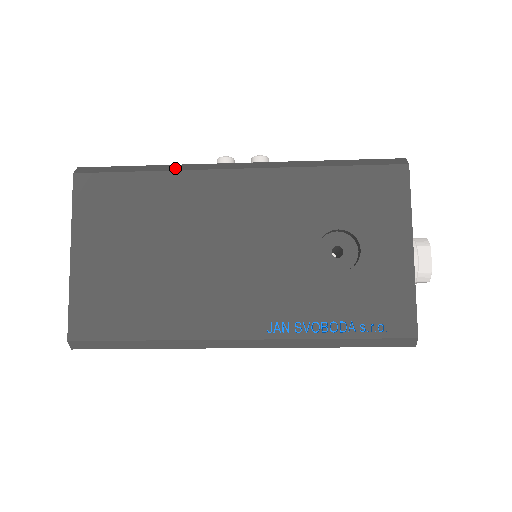
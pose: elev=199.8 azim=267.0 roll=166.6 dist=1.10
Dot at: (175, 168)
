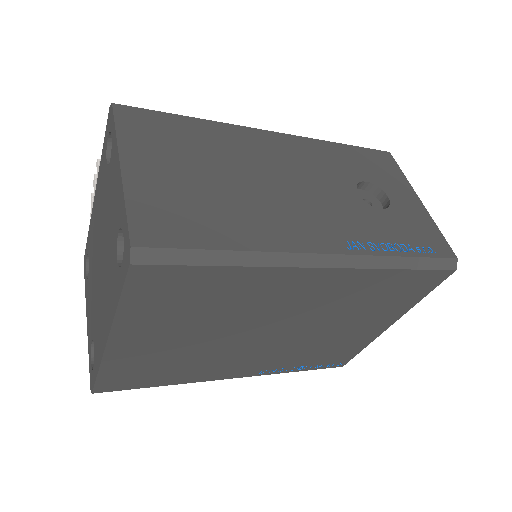
Dot at: (216, 122)
